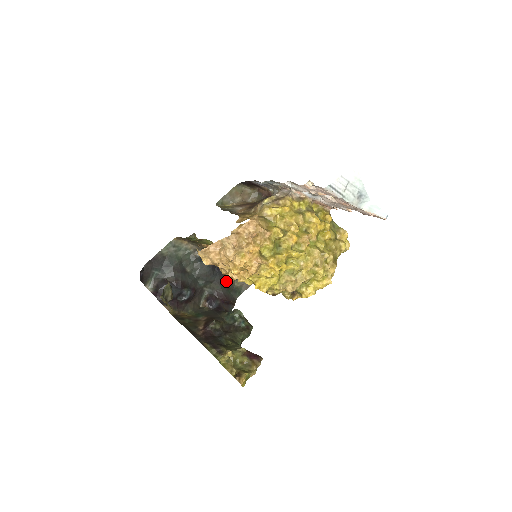
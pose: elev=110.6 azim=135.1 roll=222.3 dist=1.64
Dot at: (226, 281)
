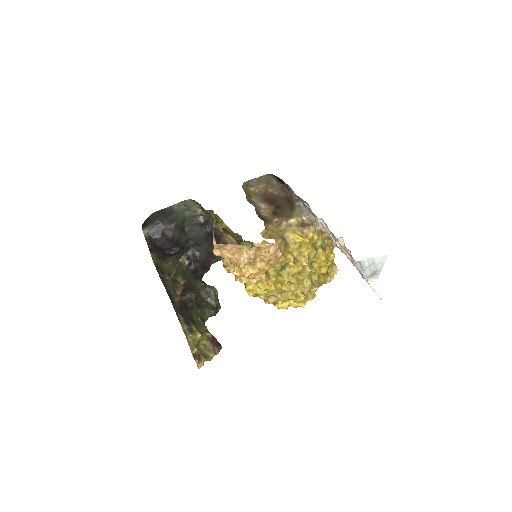
Dot at: (212, 248)
